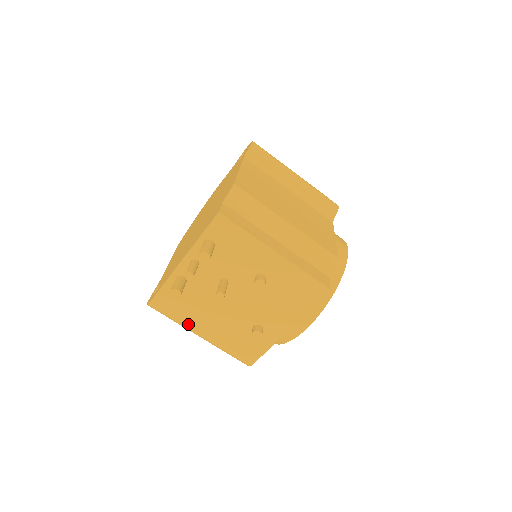
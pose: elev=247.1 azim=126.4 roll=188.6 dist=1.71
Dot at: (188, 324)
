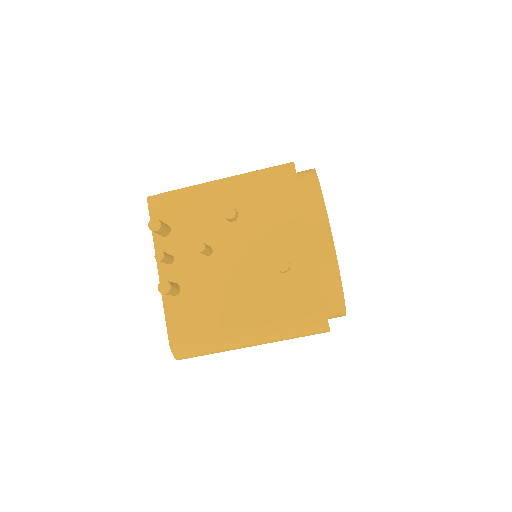
Dot at: (222, 333)
